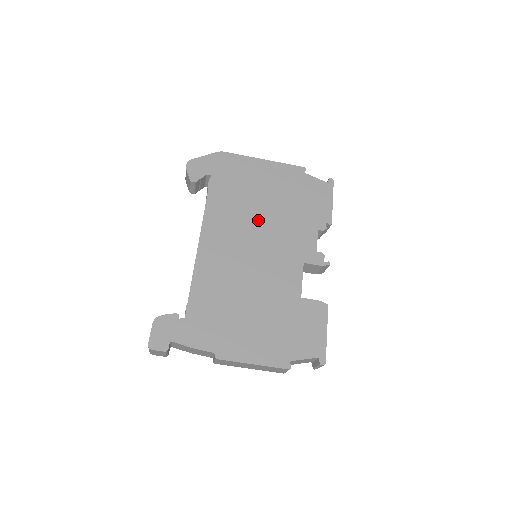
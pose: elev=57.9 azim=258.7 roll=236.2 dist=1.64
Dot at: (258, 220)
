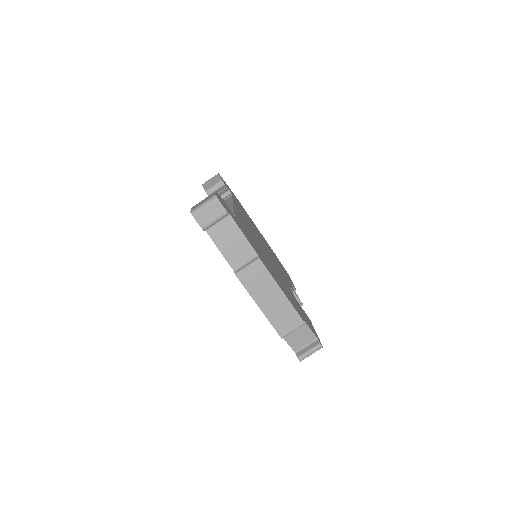
Dot at: occluded
